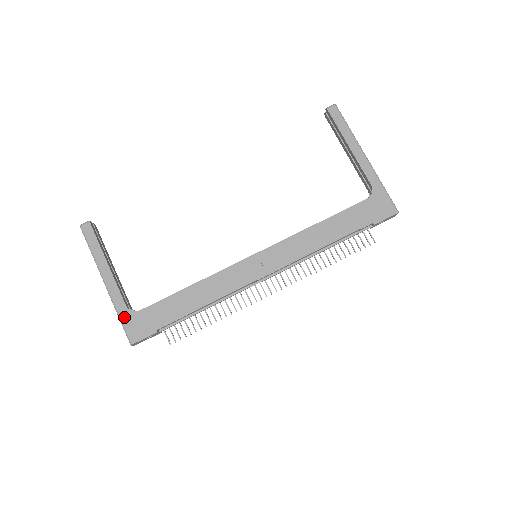
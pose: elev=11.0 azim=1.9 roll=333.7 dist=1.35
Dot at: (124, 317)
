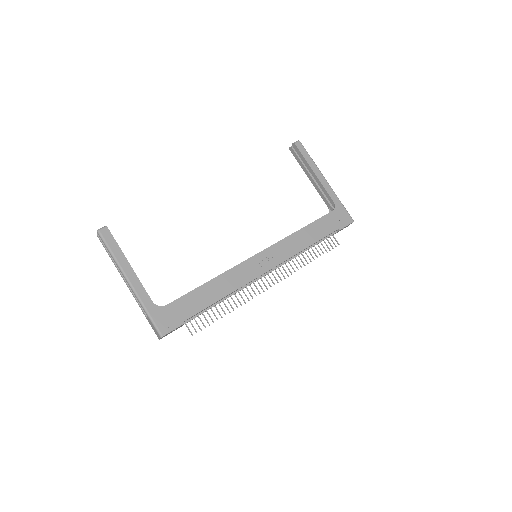
Dot at: (152, 312)
